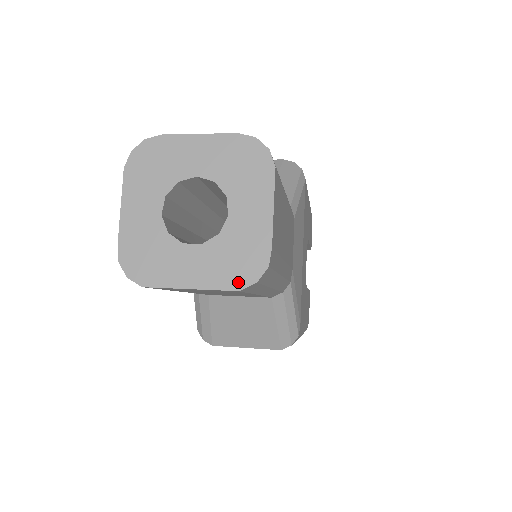
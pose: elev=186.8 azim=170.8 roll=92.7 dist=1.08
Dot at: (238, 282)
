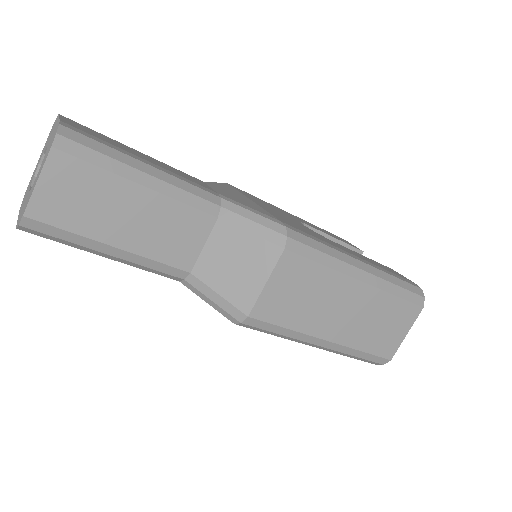
Dot at: (51, 146)
